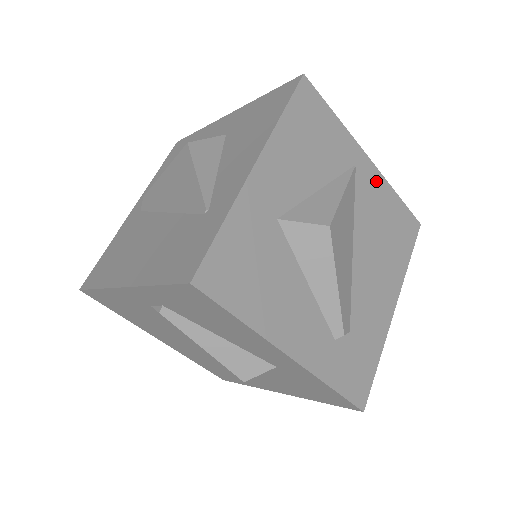
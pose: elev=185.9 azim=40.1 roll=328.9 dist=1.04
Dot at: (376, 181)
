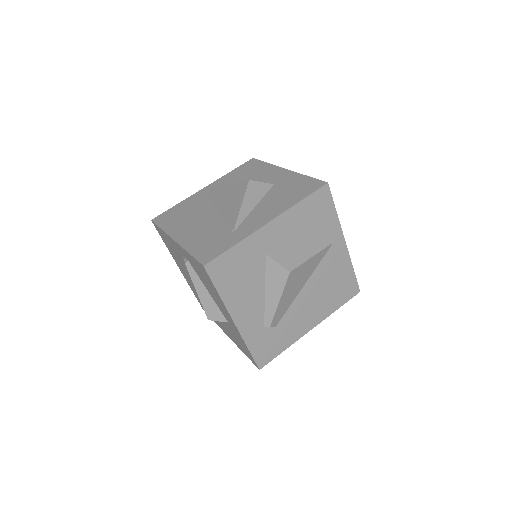
Dot at: (342, 256)
